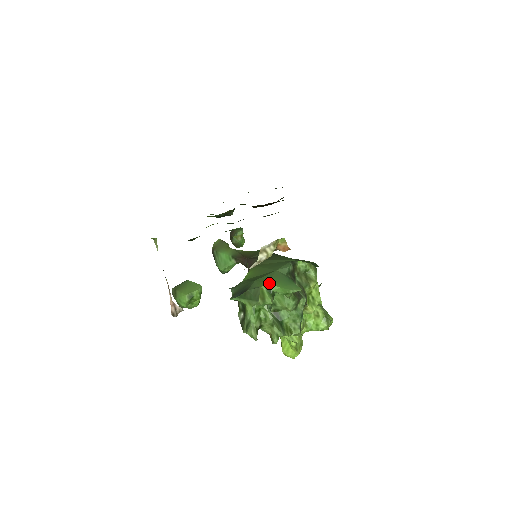
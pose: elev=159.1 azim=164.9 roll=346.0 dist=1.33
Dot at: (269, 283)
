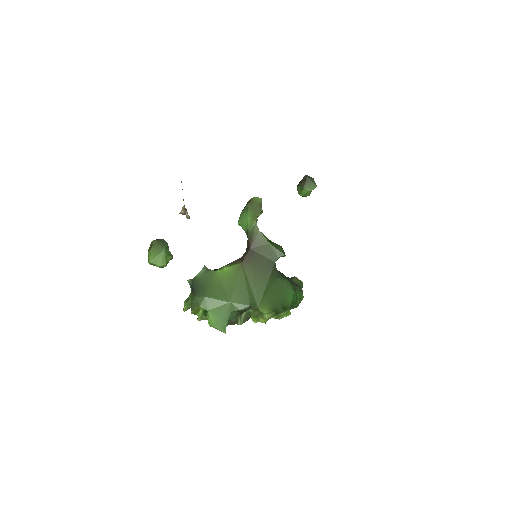
Dot at: (208, 311)
